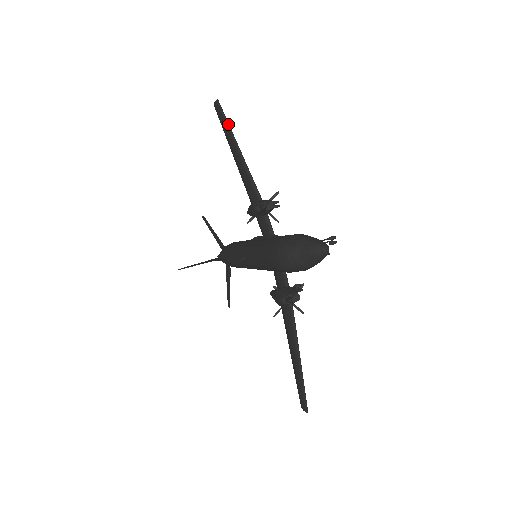
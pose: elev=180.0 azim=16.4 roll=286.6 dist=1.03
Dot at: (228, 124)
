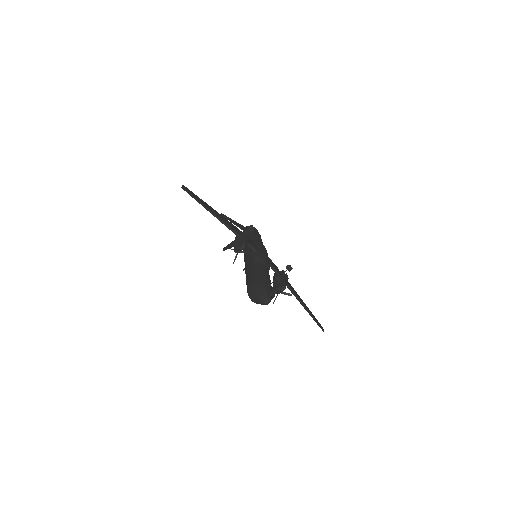
Dot at: (196, 200)
